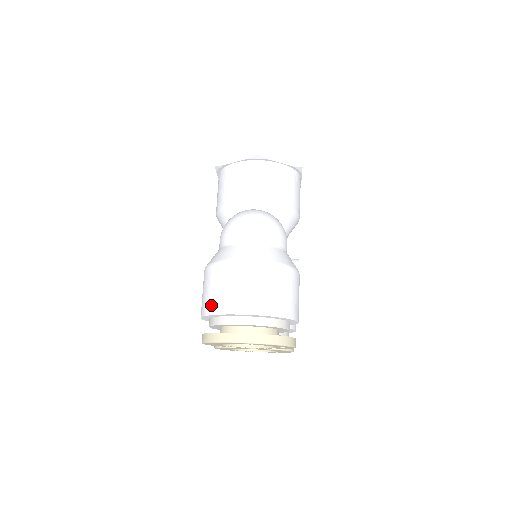
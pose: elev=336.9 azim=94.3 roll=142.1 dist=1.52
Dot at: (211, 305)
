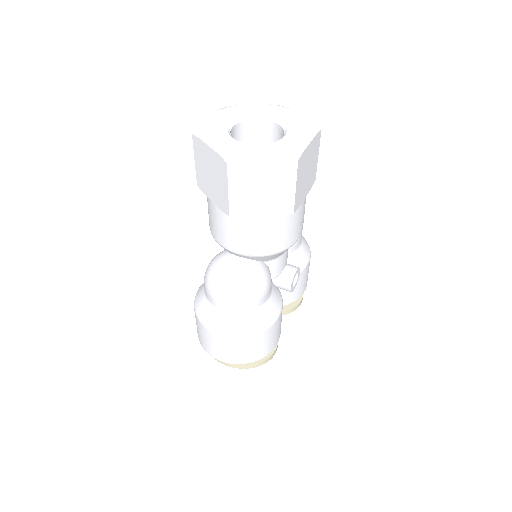
Dot at: (198, 336)
